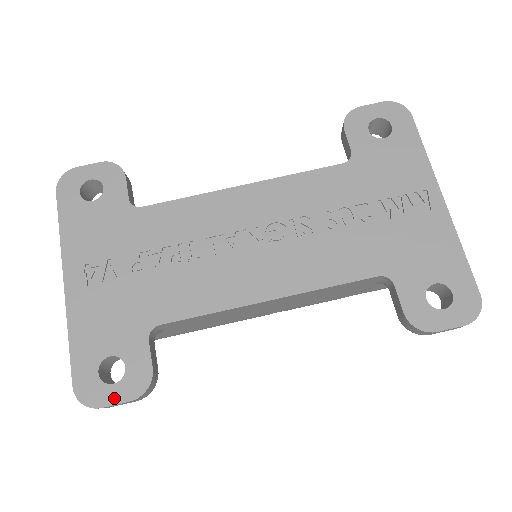
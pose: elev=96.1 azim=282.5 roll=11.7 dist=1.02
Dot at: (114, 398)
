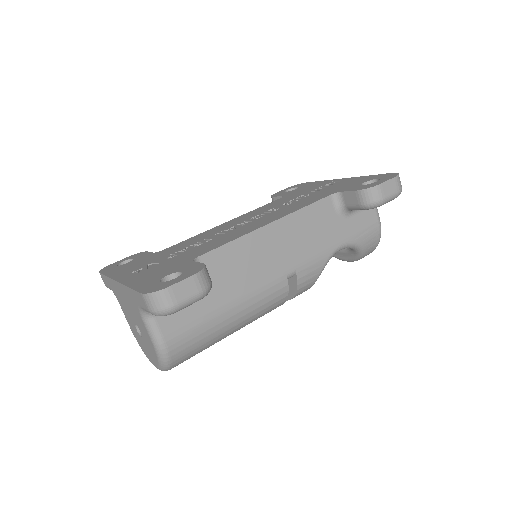
Dot at: (179, 280)
